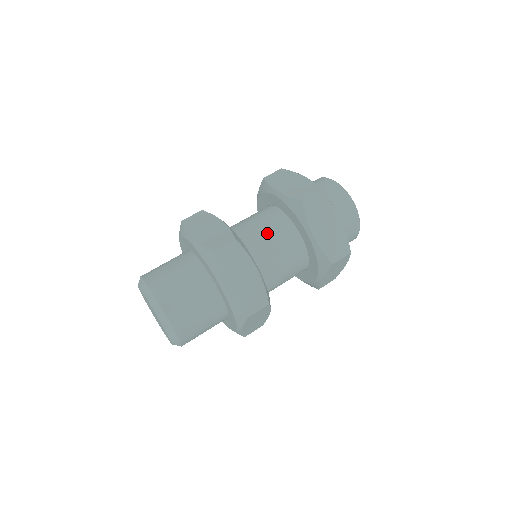
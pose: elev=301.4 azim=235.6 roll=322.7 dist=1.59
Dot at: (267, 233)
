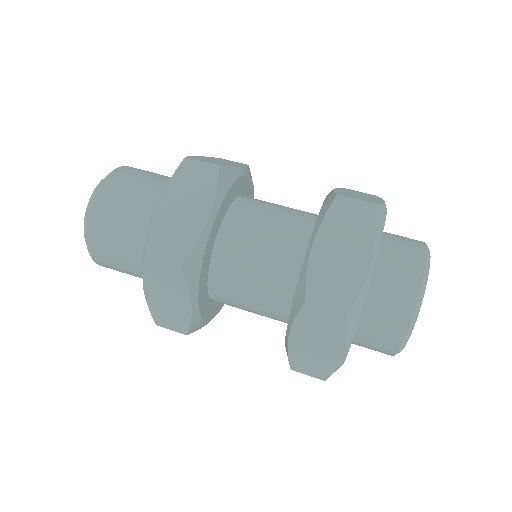
Dot at: (256, 272)
